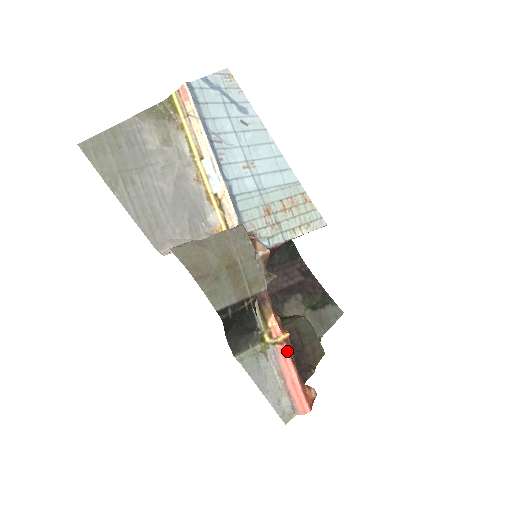
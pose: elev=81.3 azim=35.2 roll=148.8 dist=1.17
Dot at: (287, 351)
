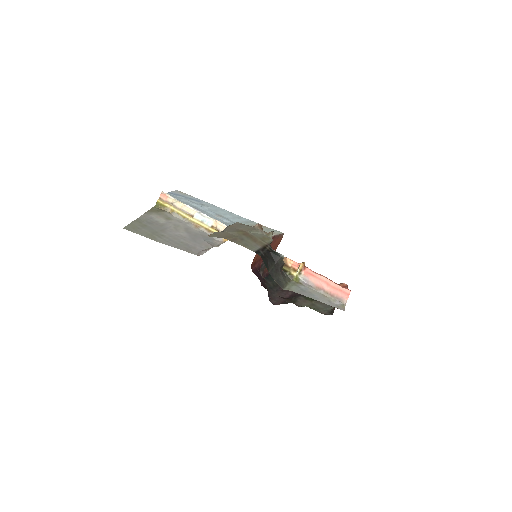
Dot at: (310, 270)
